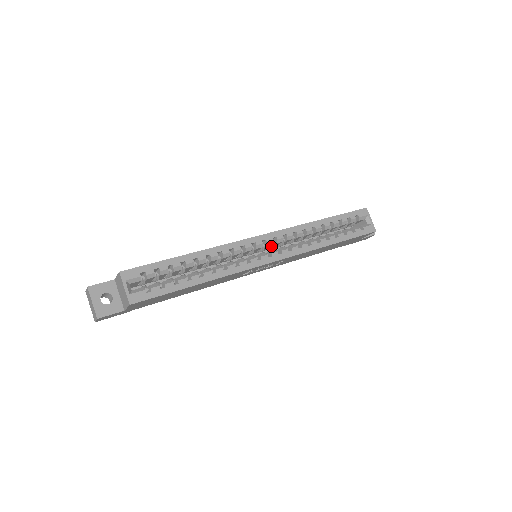
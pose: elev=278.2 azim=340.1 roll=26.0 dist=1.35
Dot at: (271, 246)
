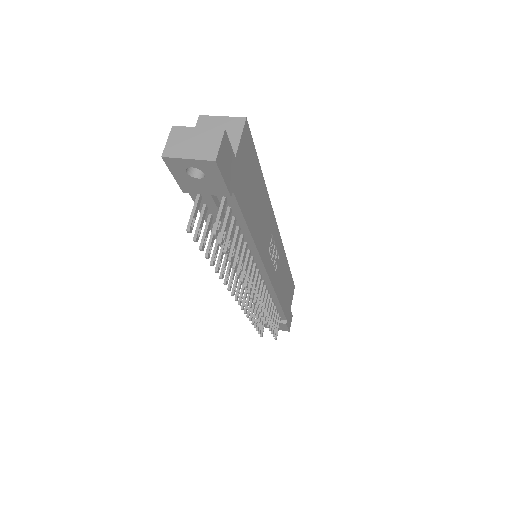
Dot at: occluded
